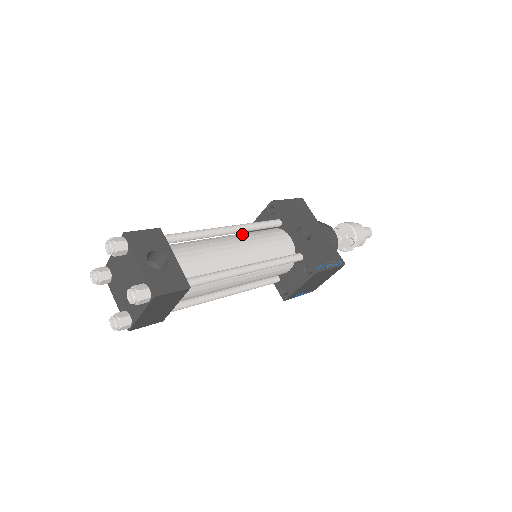
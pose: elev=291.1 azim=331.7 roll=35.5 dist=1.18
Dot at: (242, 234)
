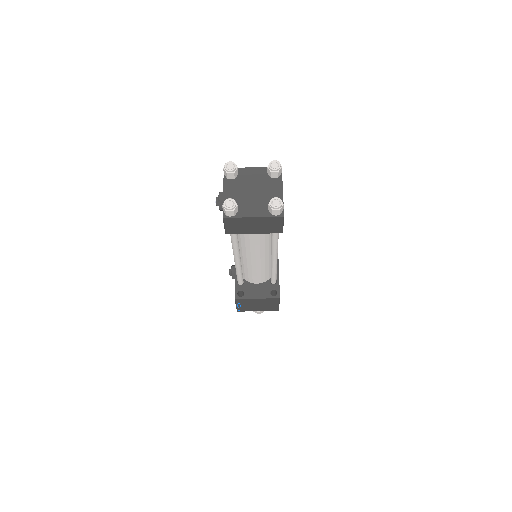
Dot at: occluded
